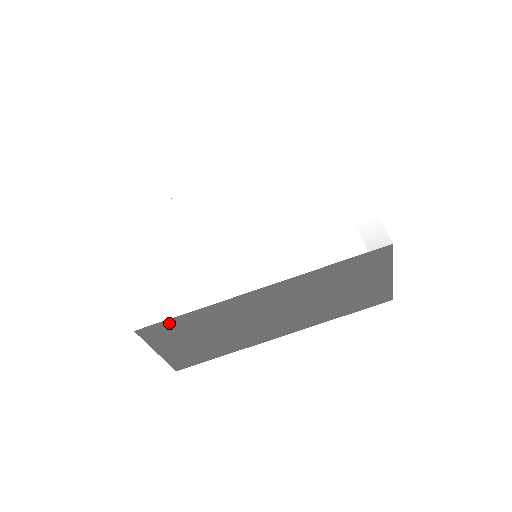
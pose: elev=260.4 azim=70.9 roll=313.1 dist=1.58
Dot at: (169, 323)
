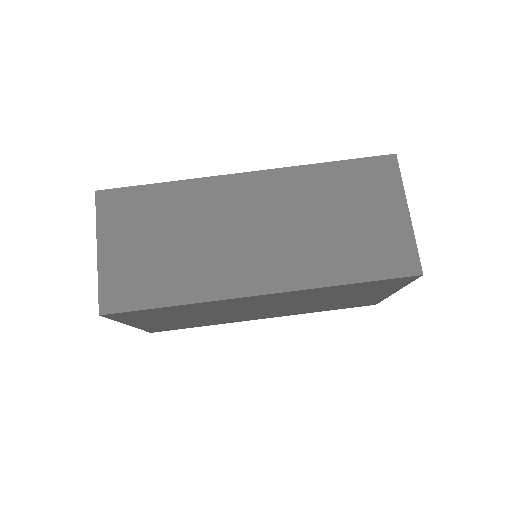
Dot at: (134, 194)
